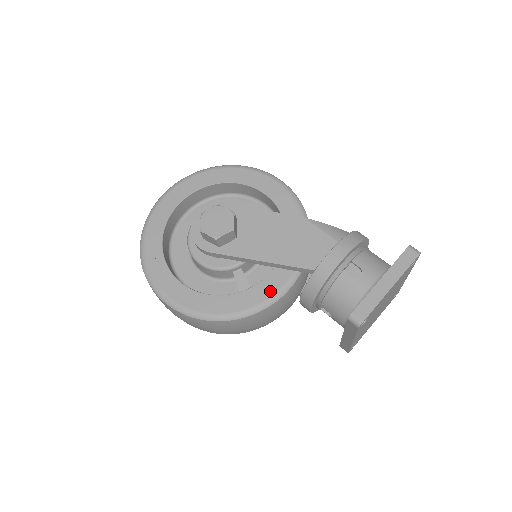
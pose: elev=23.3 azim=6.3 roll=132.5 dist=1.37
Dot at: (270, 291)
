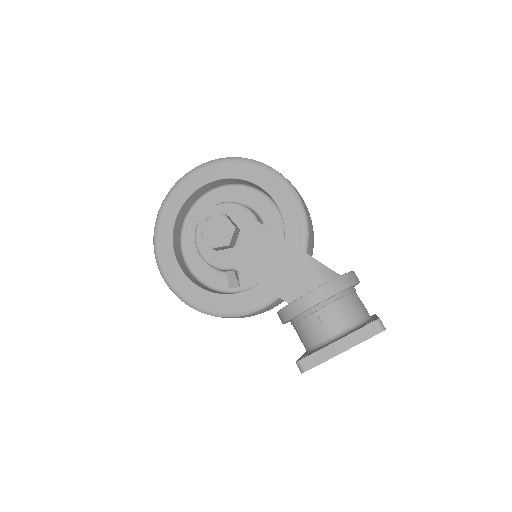
Dot at: (249, 303)
